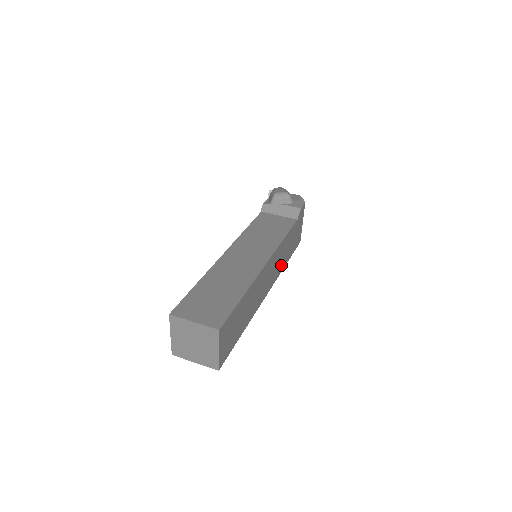
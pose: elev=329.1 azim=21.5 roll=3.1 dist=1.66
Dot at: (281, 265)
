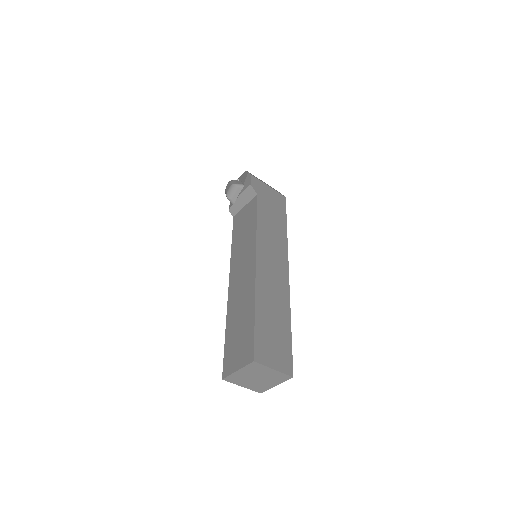
Dot at: (280, 239)
